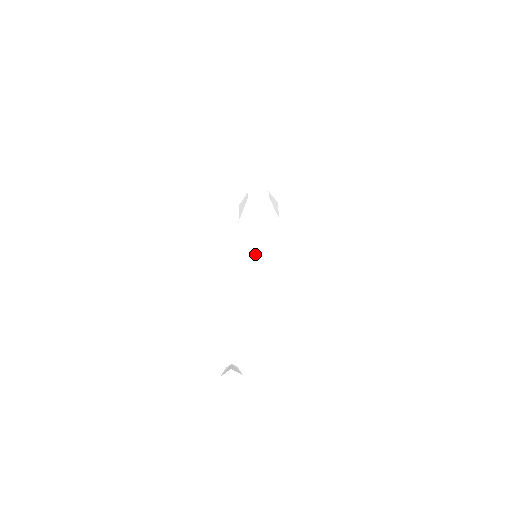
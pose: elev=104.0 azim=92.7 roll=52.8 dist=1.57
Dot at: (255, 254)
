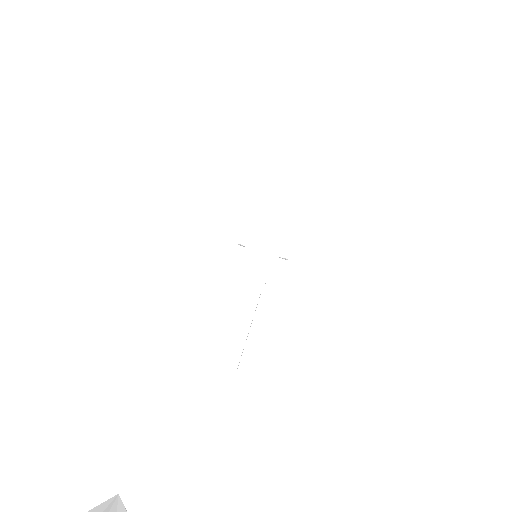
Dot at: (260, 238)
